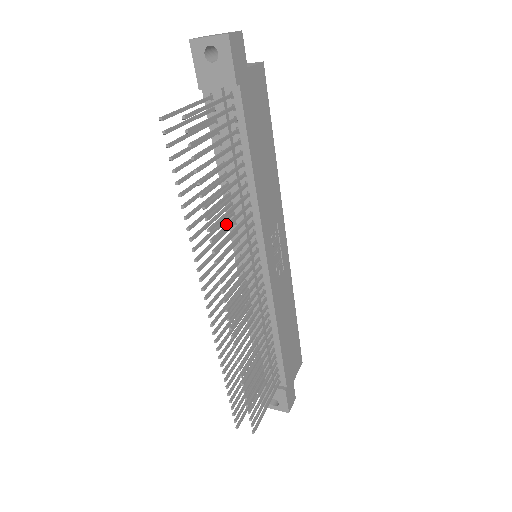
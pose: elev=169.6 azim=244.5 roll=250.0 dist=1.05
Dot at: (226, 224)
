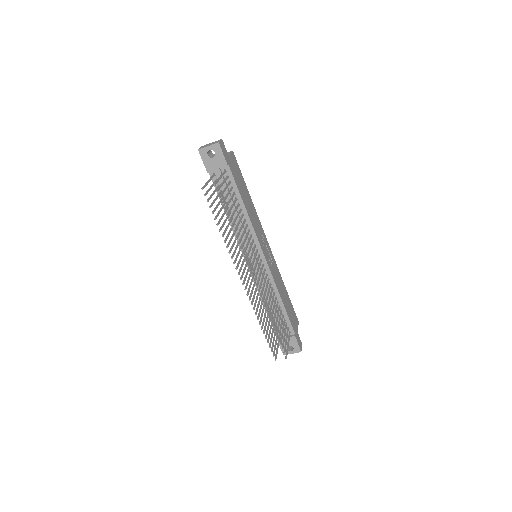
Dot at: (241, 236)
